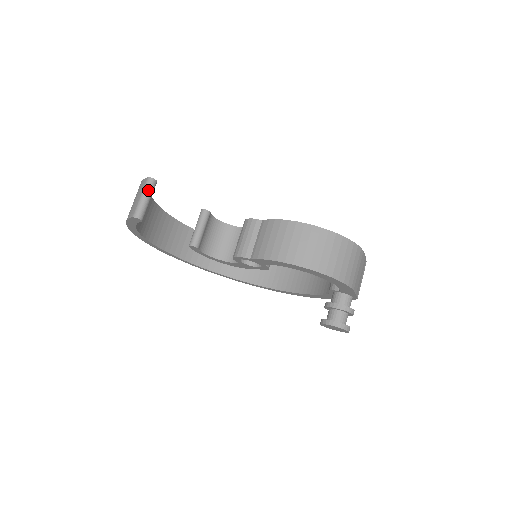
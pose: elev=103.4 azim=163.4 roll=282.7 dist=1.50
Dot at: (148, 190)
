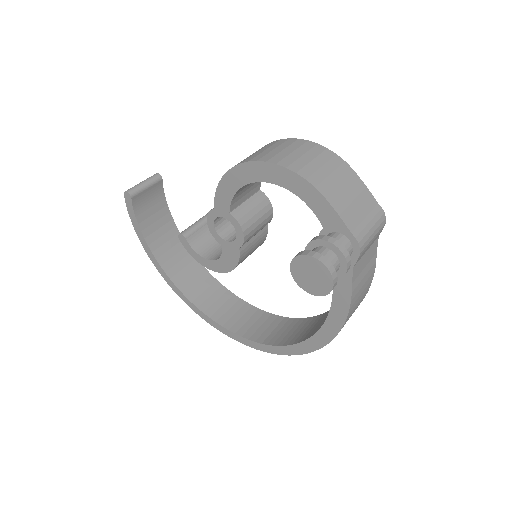
Dot at: (148, 178)
